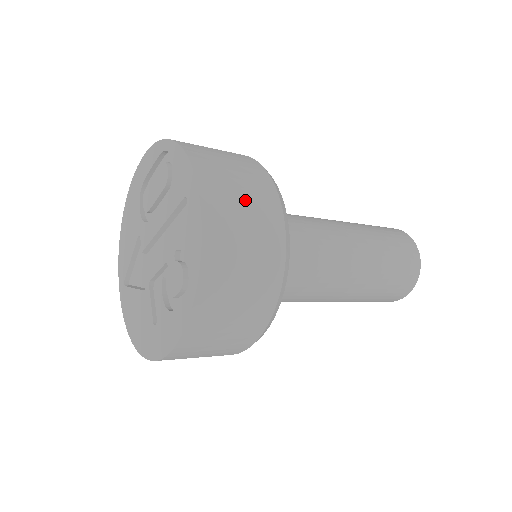
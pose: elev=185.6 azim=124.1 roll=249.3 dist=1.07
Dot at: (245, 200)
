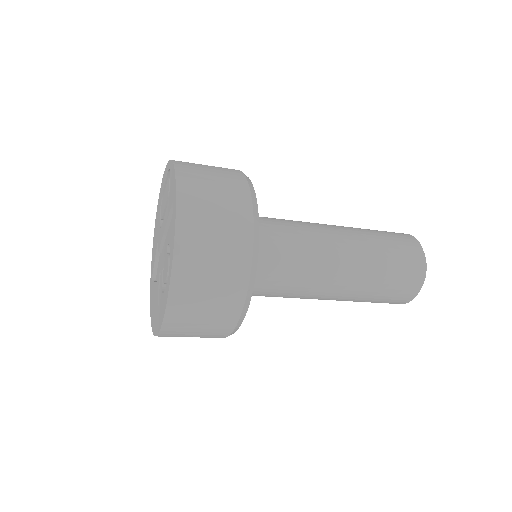
Dot at: (218, 203)
